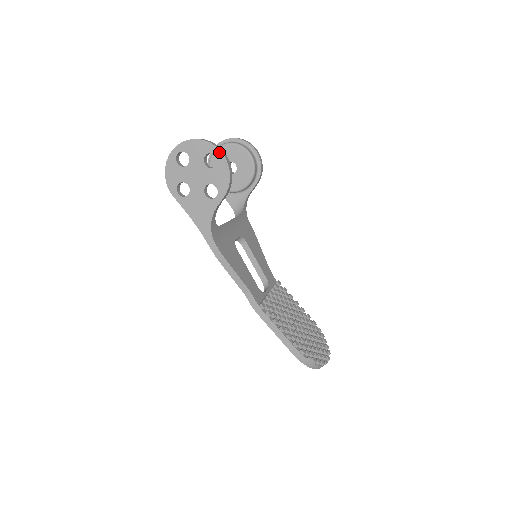
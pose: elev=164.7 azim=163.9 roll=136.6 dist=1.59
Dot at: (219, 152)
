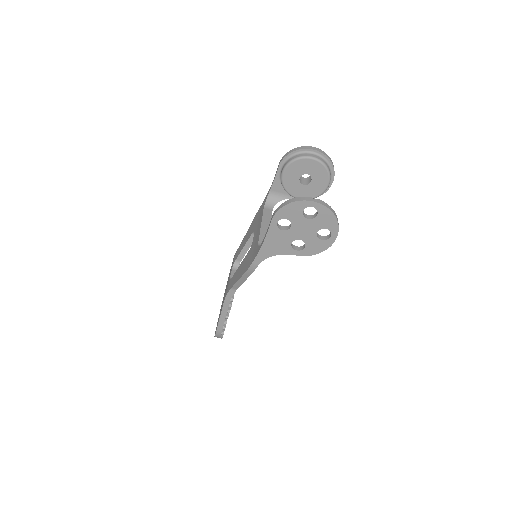
Dot at: (335, 237)
